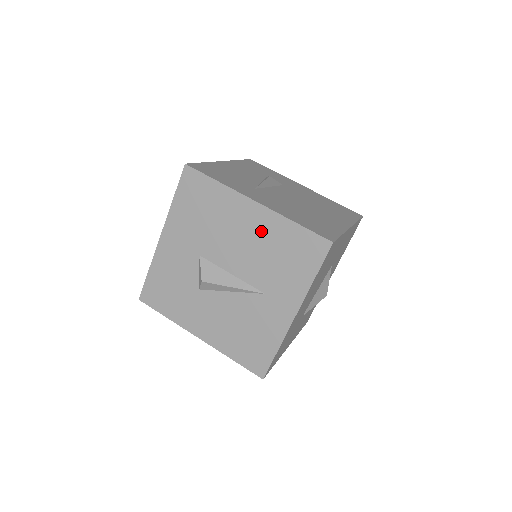
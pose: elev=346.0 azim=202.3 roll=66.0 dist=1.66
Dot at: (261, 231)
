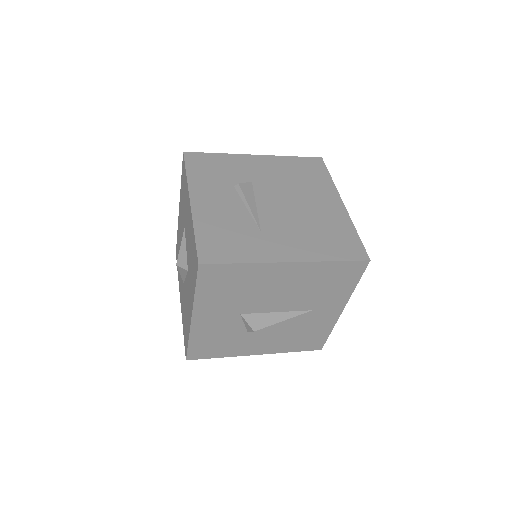
Dot at: (300, 278)
